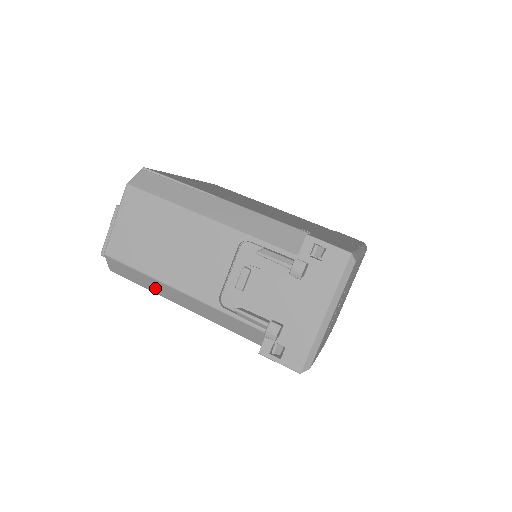
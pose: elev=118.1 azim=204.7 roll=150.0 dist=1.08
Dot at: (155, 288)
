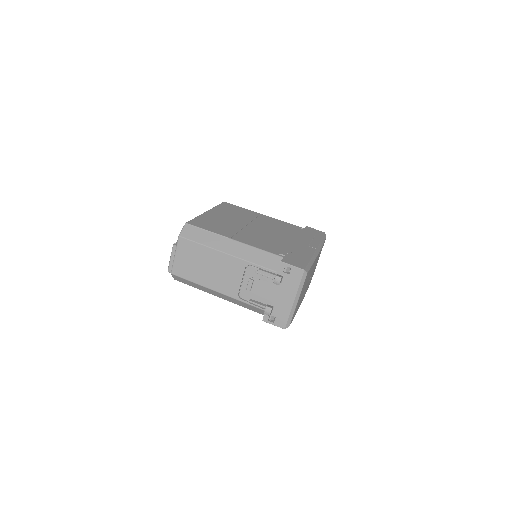
Dot at: (202, 289)
